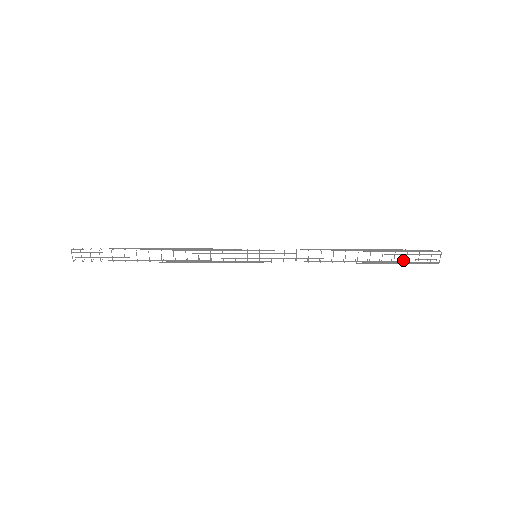
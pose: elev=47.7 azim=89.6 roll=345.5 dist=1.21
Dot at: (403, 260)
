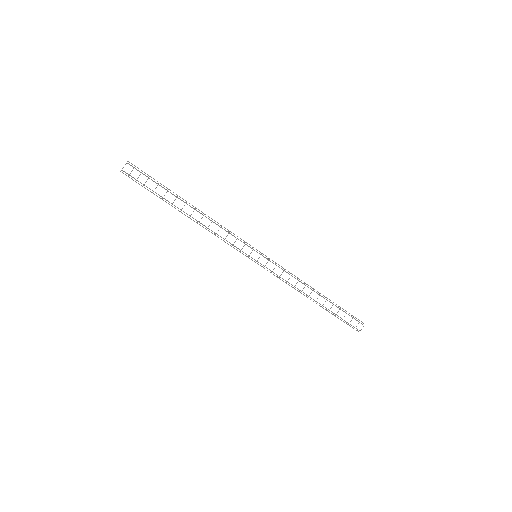
Dot at: occluded
